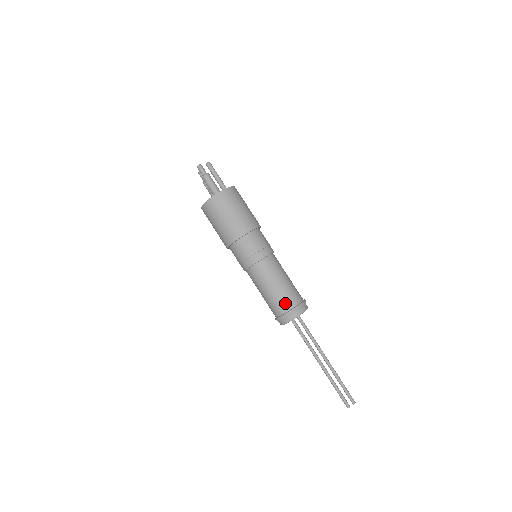
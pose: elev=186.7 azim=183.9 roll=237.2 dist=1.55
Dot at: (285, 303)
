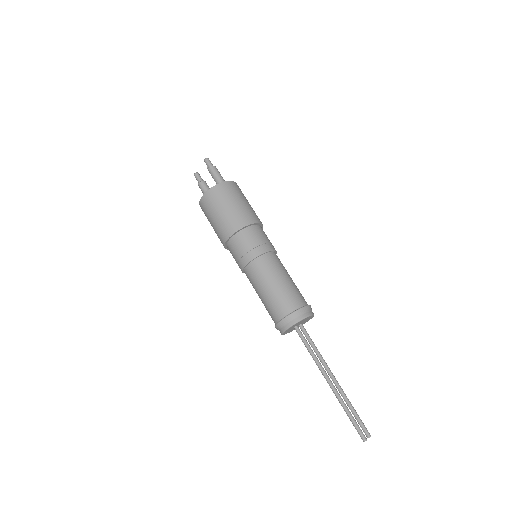
Dot at: (297, 299)
